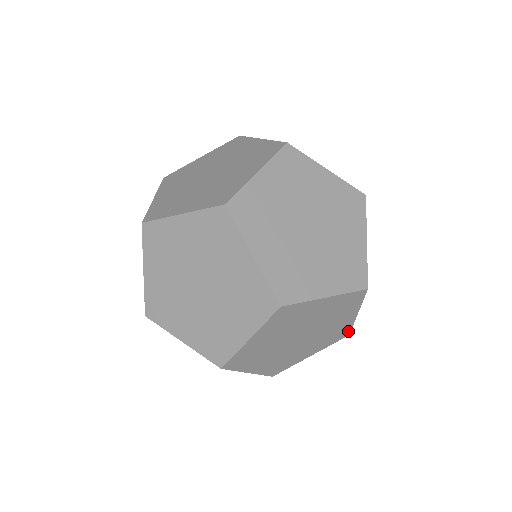
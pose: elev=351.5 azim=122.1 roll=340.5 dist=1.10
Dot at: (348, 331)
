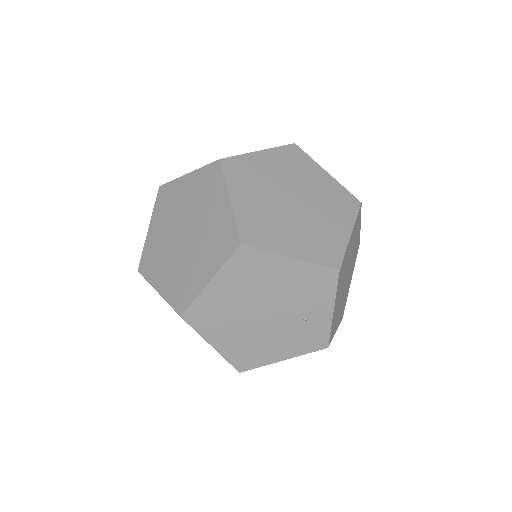
Dot at: (344, 309)
